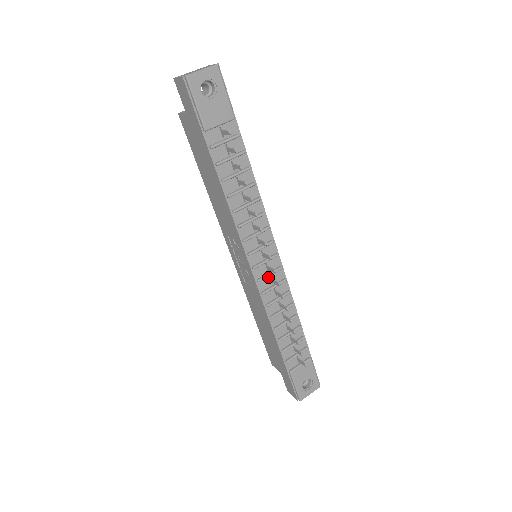
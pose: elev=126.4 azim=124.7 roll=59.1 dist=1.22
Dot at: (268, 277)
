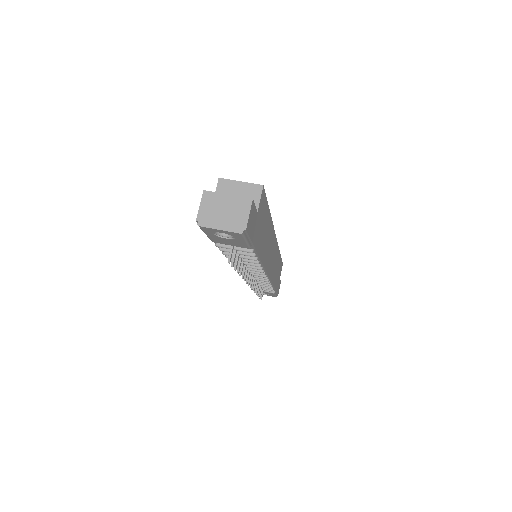
Dot at: occluded
